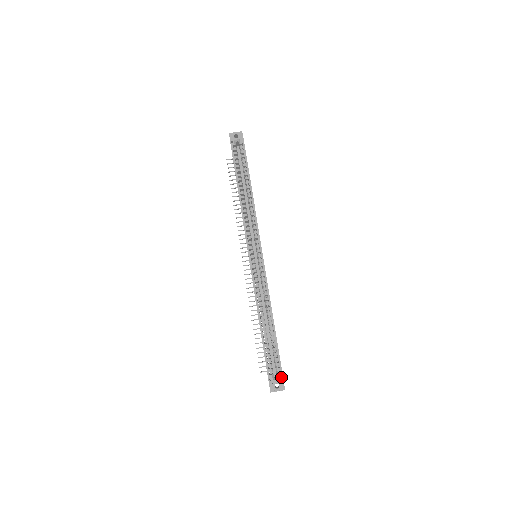
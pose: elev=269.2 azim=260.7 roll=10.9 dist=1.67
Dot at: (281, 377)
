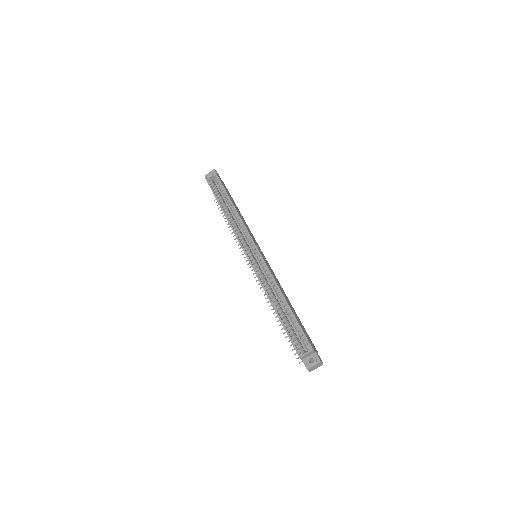
Dot at: (310, 348)
